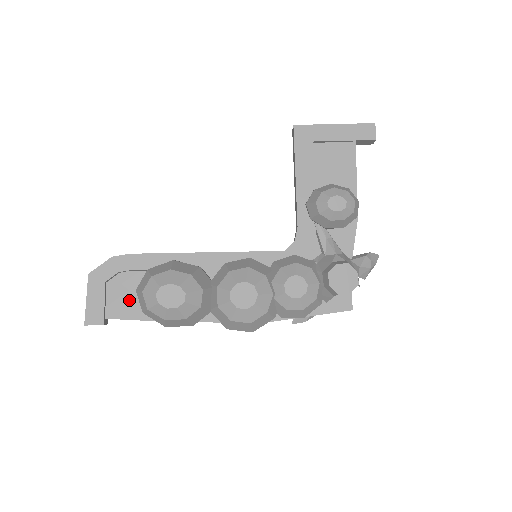
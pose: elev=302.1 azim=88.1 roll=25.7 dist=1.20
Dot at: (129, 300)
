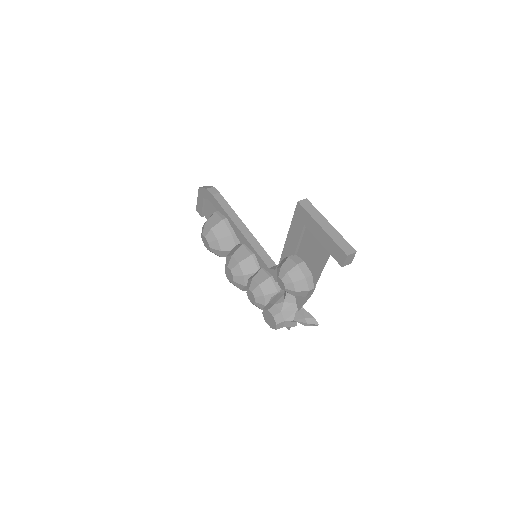
Dot at: occluded
